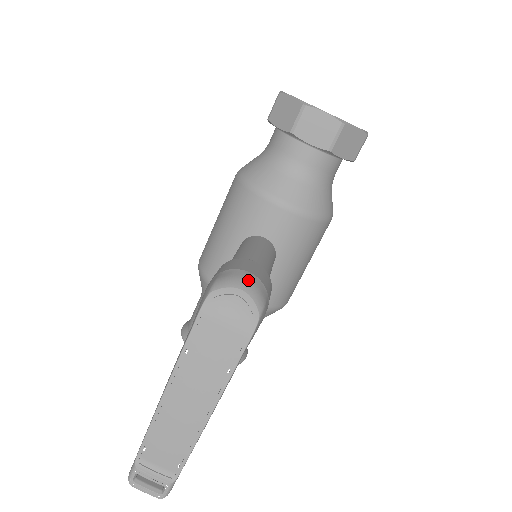
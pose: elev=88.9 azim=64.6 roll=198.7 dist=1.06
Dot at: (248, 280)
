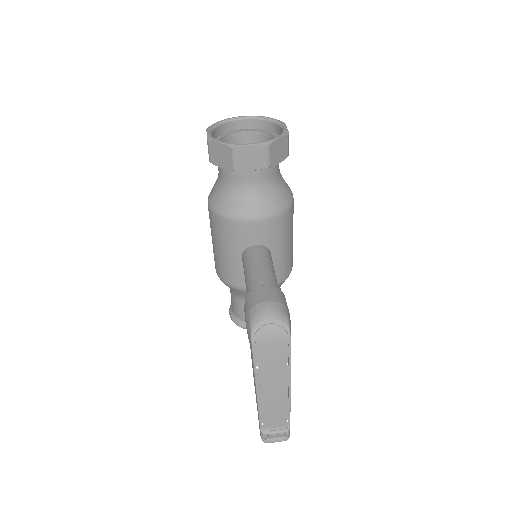
Dot at: (269, 309)
